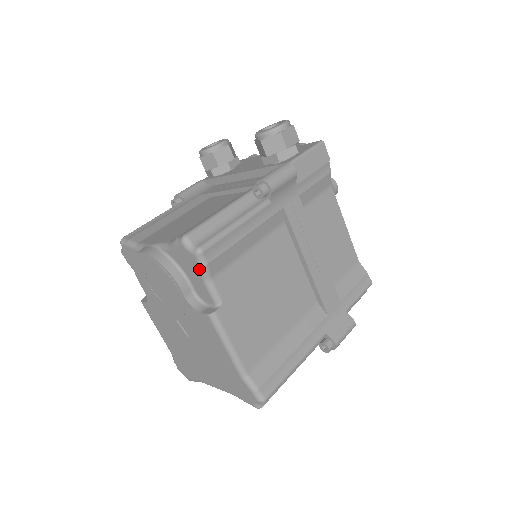
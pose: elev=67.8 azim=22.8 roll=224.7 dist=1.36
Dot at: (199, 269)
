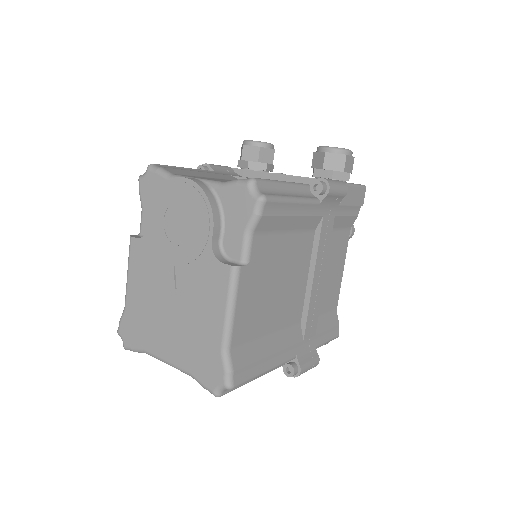
Dot at: (250, 216)
